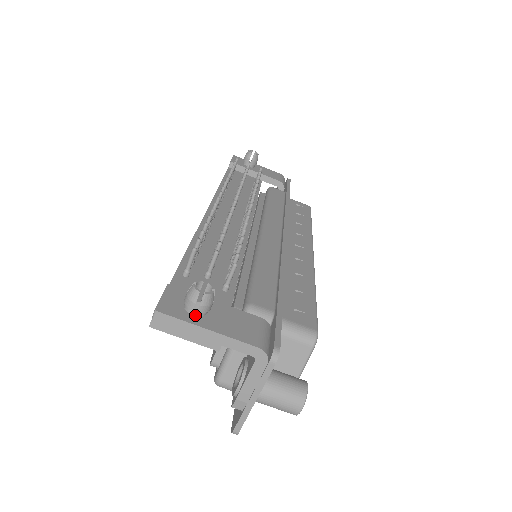
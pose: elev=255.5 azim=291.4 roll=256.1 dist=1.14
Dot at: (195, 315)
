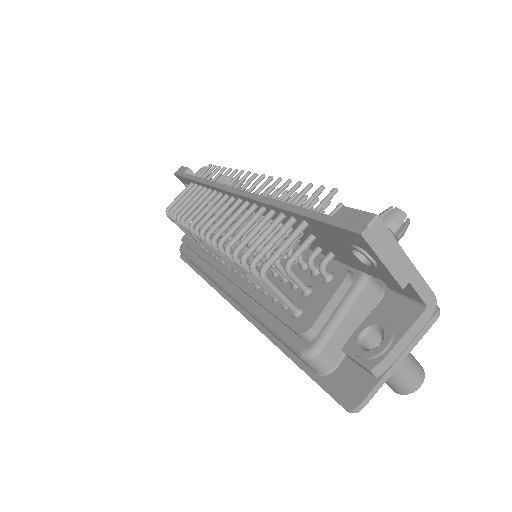
Dot at: occluded
